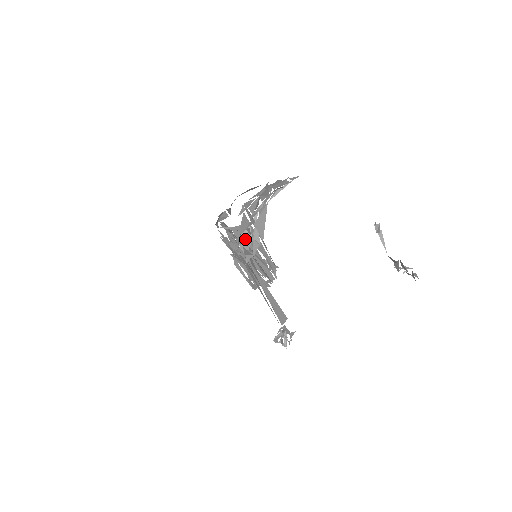
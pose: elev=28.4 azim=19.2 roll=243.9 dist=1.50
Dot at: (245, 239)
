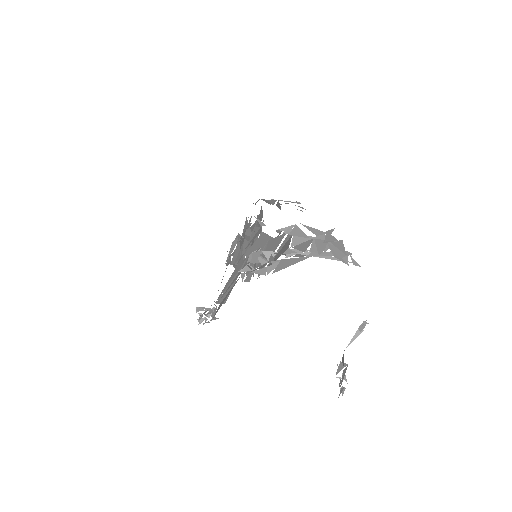
Dot at: (261, 258)
